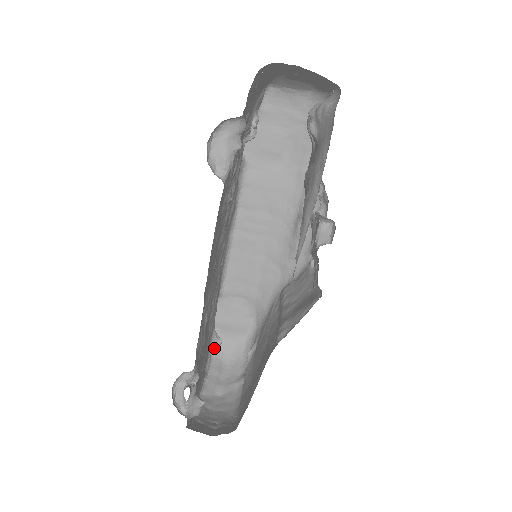
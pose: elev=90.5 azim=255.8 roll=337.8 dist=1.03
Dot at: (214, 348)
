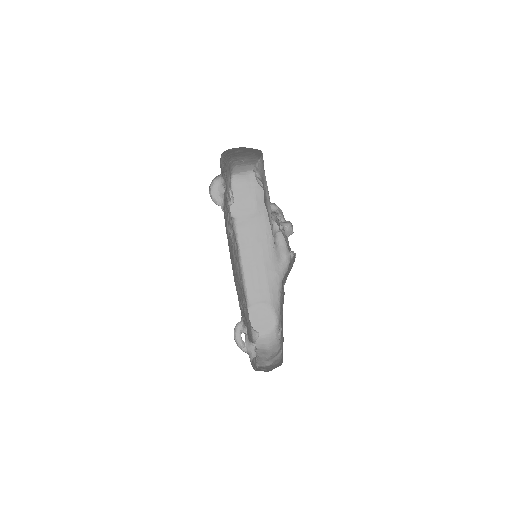
Dot at: (255, 339)
